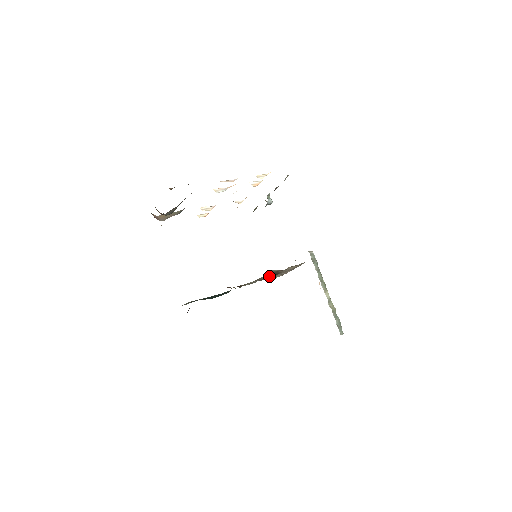
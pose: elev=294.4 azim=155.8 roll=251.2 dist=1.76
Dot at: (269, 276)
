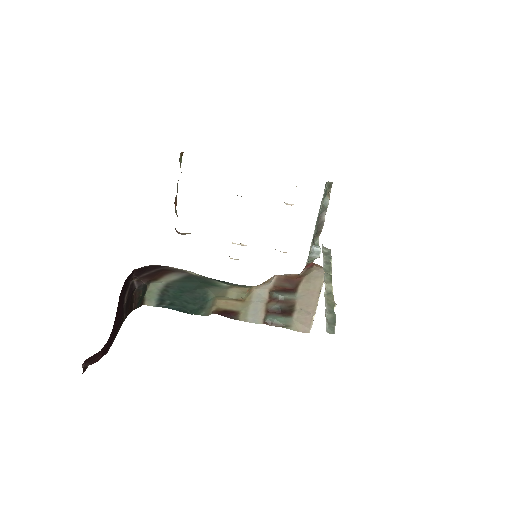
Dot at: (283, 320)
